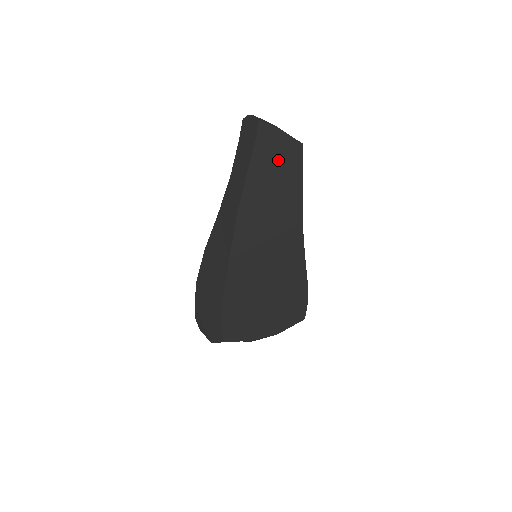
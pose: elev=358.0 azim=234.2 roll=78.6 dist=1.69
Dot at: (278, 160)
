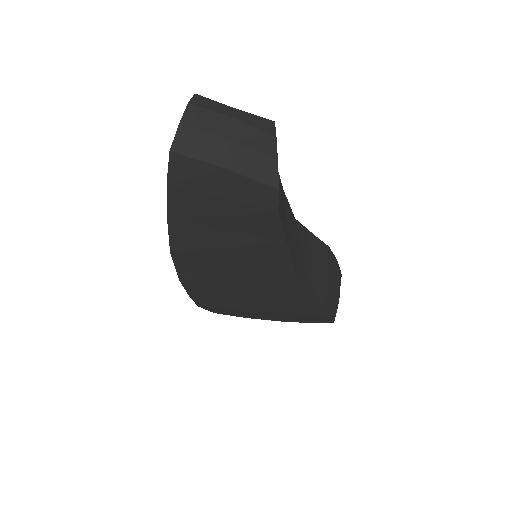
Dot at: (223, 209)
